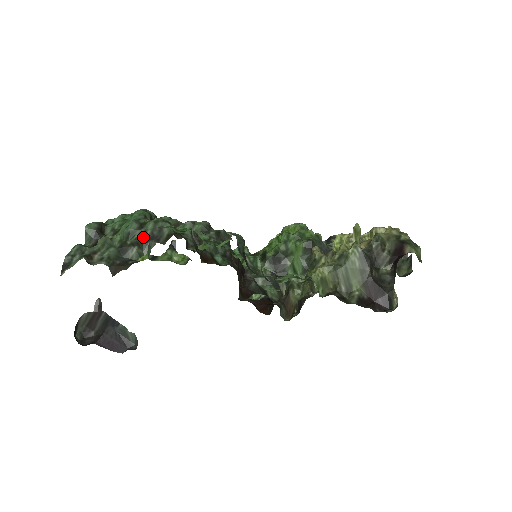
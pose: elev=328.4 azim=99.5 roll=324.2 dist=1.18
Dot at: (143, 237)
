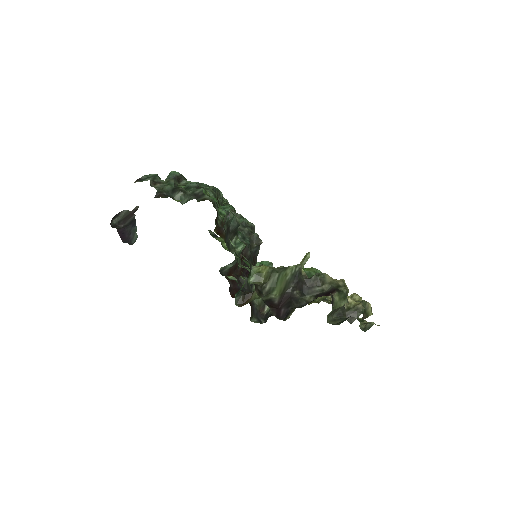
Dot at: (192, 192)
